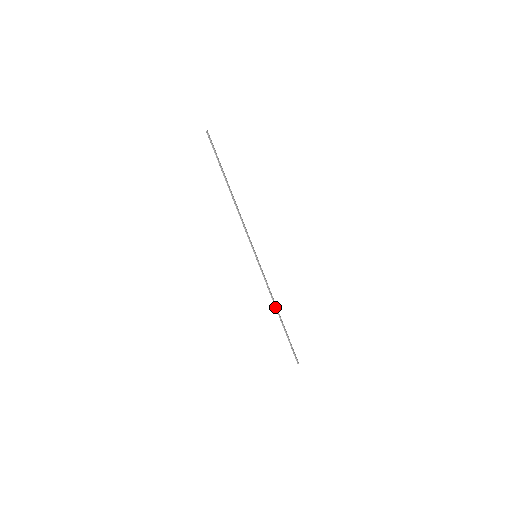
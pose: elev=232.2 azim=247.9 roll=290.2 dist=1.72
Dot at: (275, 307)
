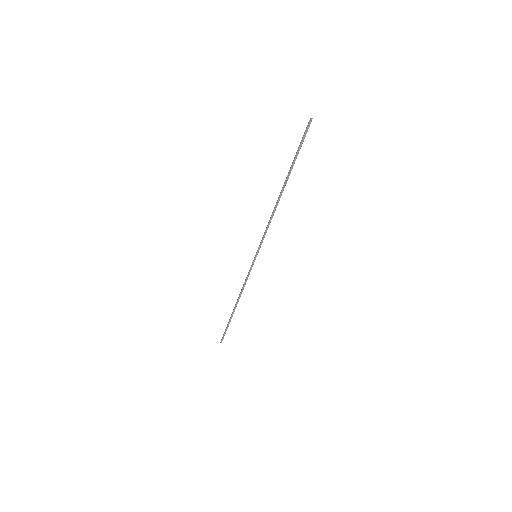
Dot at: (238, 300)
